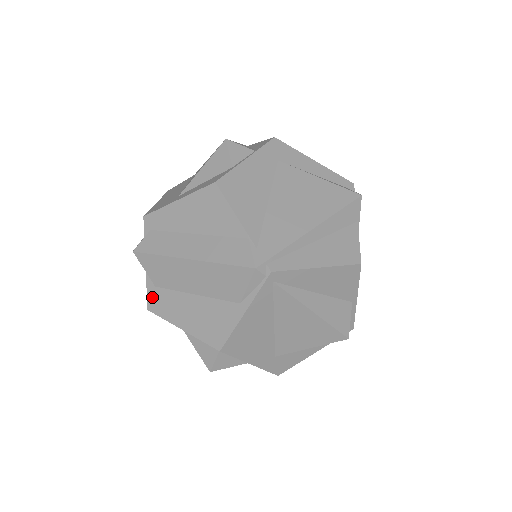
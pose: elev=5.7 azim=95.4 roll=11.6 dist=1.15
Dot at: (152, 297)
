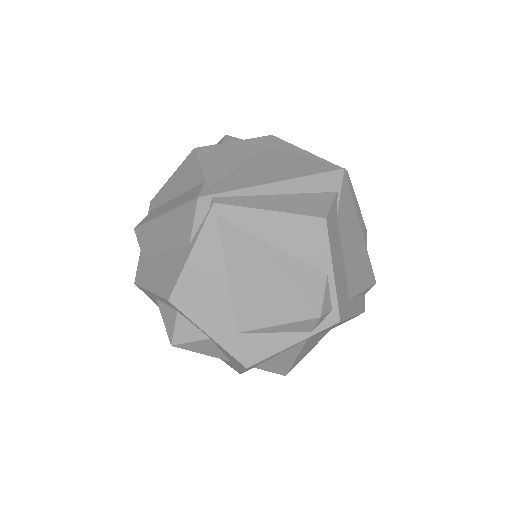
Dot at: (139, 269)
